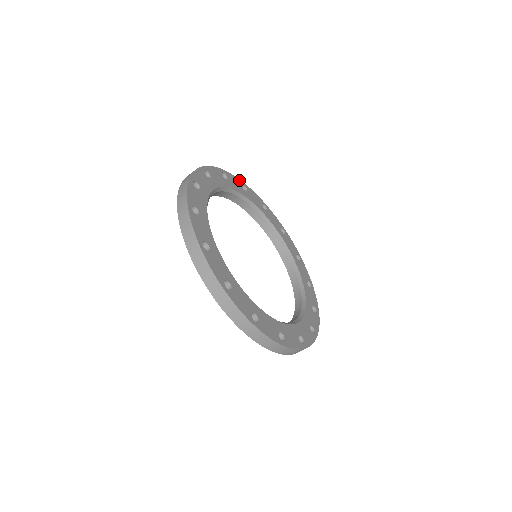
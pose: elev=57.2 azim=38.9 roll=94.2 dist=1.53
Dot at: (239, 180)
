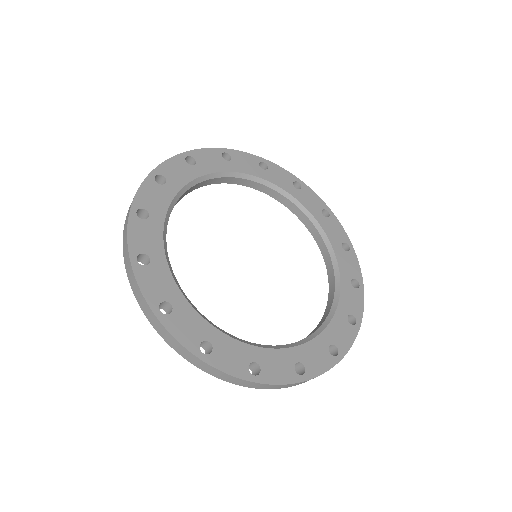
Dot at: (324, 204)
